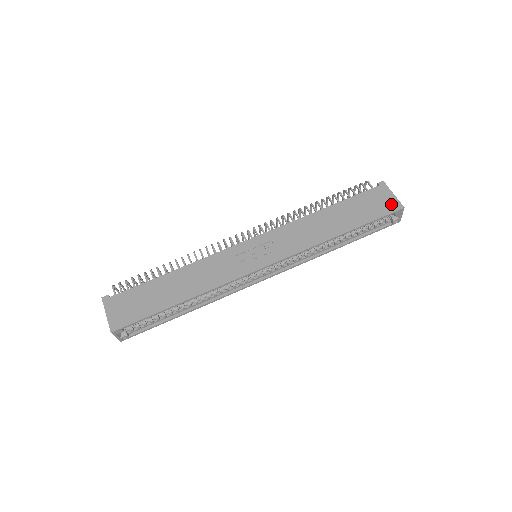
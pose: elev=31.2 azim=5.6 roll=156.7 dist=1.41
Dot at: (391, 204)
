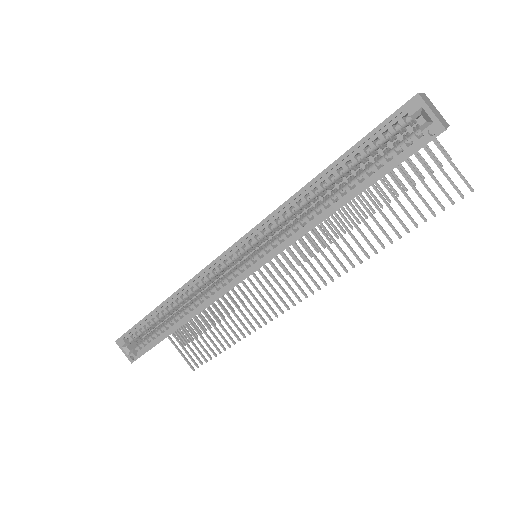
Dot at: occluded
